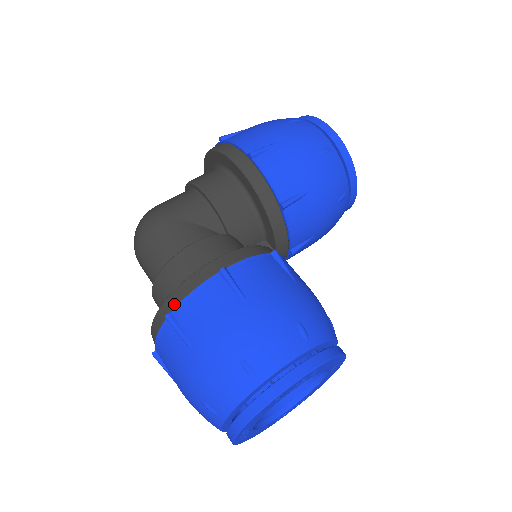
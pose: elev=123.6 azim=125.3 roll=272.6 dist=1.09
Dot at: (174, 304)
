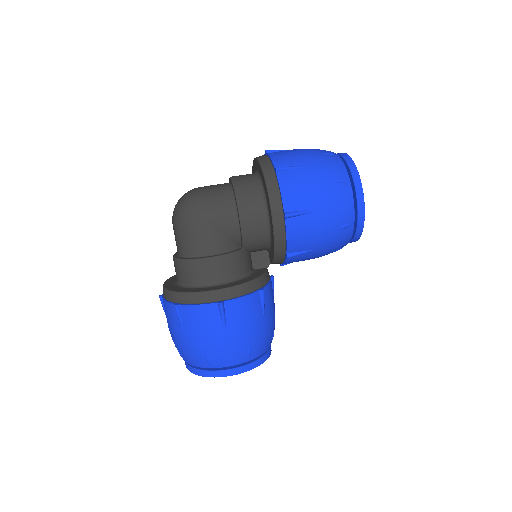
Dot at: (183, 301)
